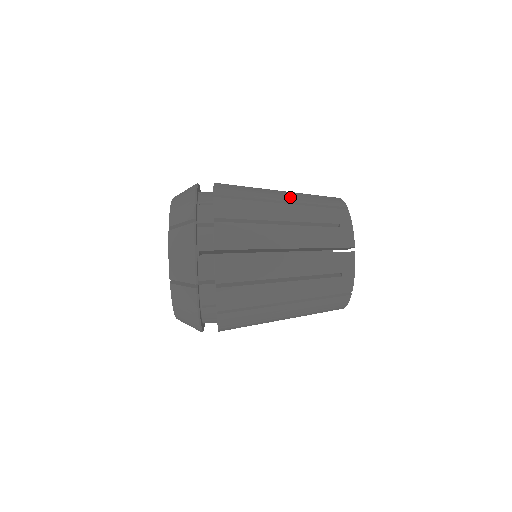
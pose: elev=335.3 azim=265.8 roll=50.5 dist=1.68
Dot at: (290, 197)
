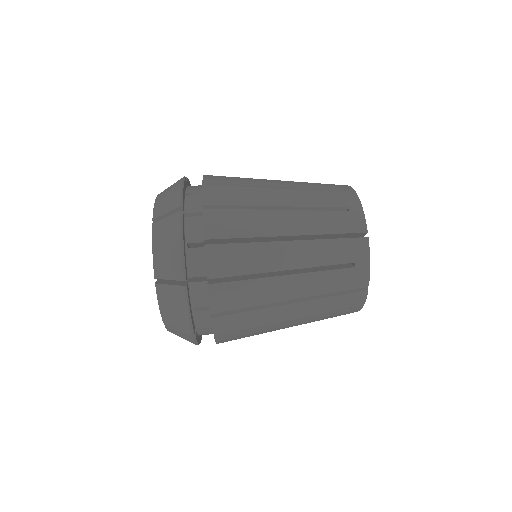
Dot at: (290, 183)
